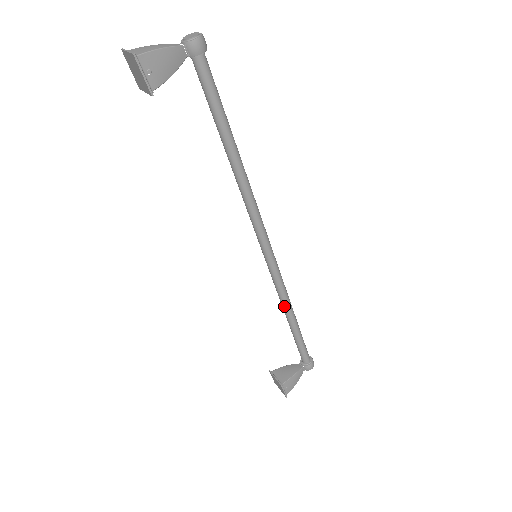
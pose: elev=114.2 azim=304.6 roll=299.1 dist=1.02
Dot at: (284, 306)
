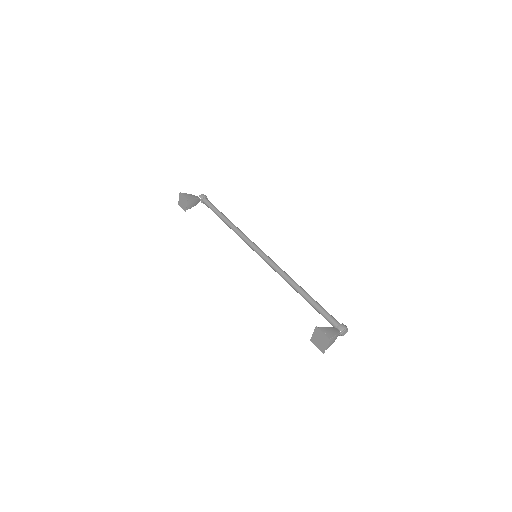
Dot at: (290, 282)
